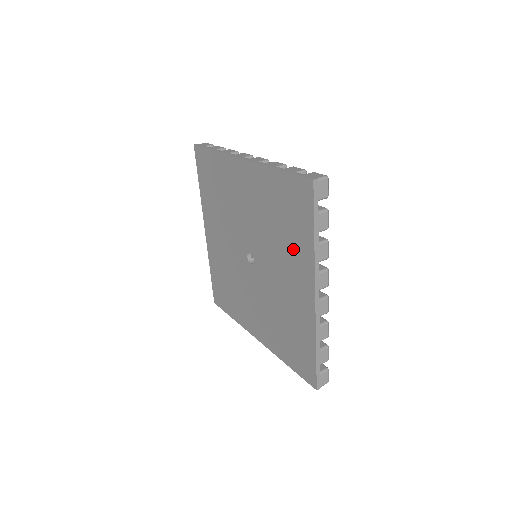
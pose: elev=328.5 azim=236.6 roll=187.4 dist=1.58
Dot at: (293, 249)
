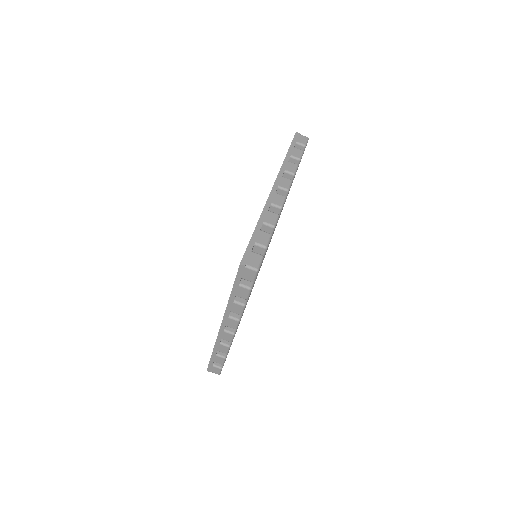
Dot at: occluded
